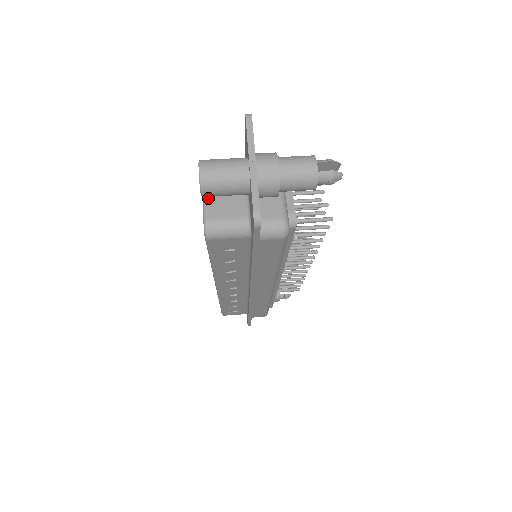
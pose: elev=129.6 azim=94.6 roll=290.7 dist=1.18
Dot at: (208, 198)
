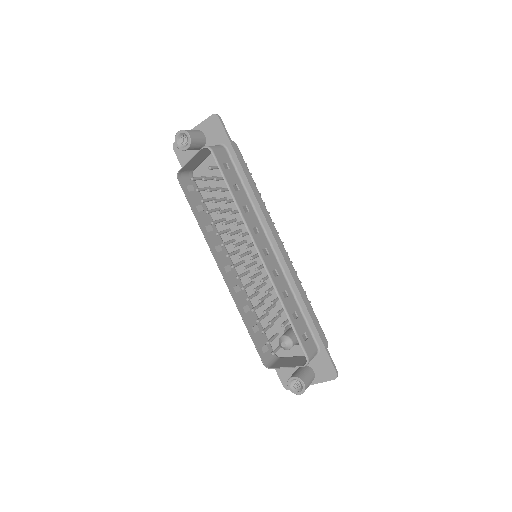
Dot at: (194, 156)
